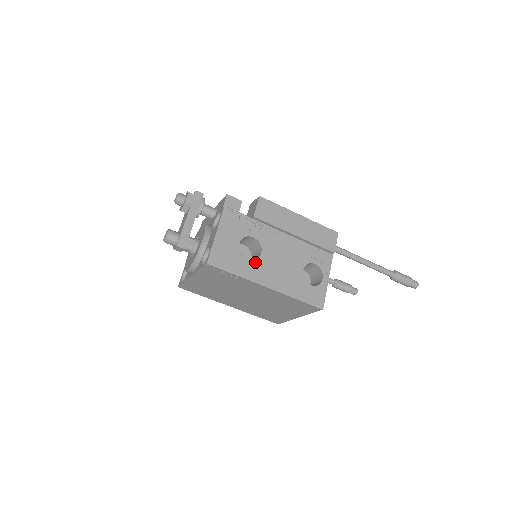
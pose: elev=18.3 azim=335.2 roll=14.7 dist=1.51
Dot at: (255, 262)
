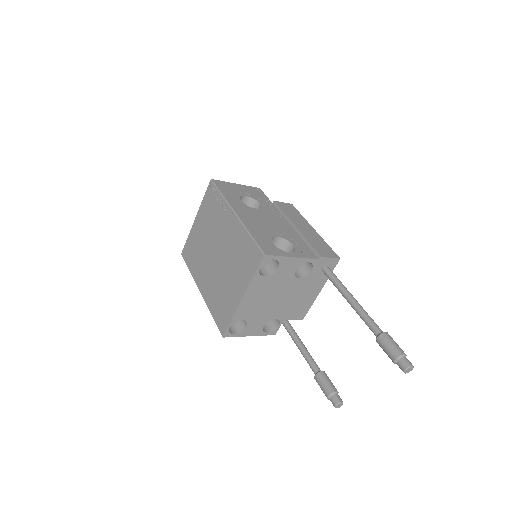
Dot at: (244, 205)
